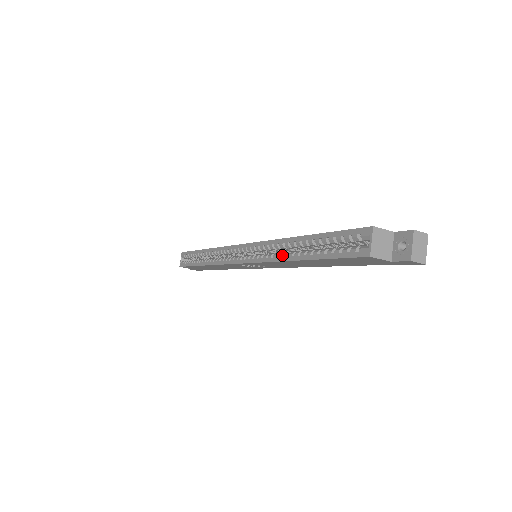
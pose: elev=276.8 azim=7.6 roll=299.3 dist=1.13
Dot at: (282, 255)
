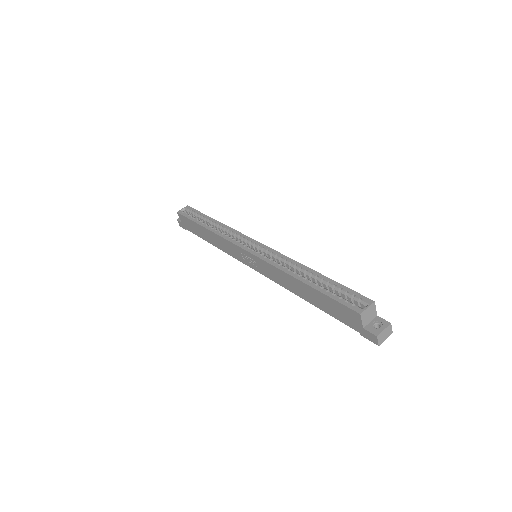
Dot at: (289, 270)
